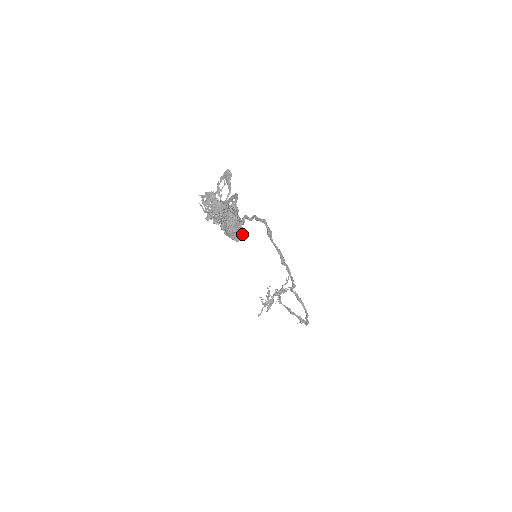
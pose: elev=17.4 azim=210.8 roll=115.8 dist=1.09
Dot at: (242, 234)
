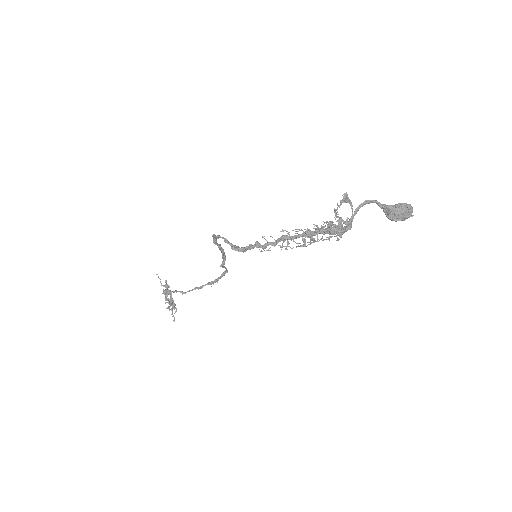
Dot at: occluded
